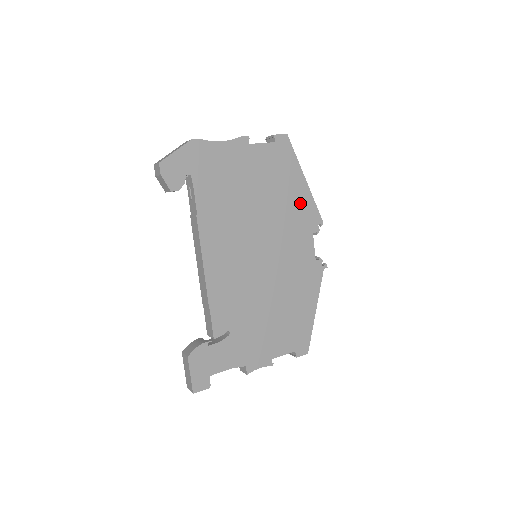
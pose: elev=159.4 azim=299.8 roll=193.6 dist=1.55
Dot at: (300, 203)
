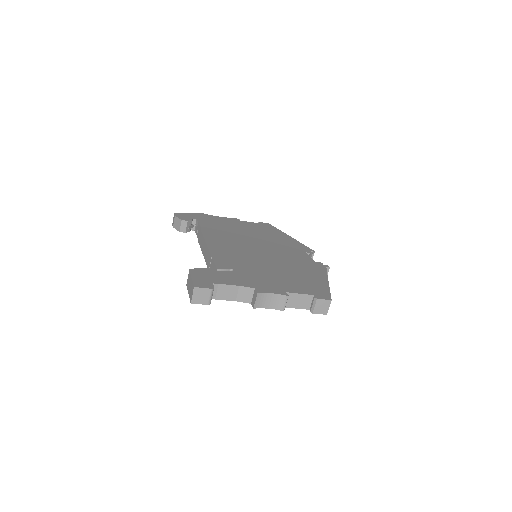
Dot at: (289, 242)
